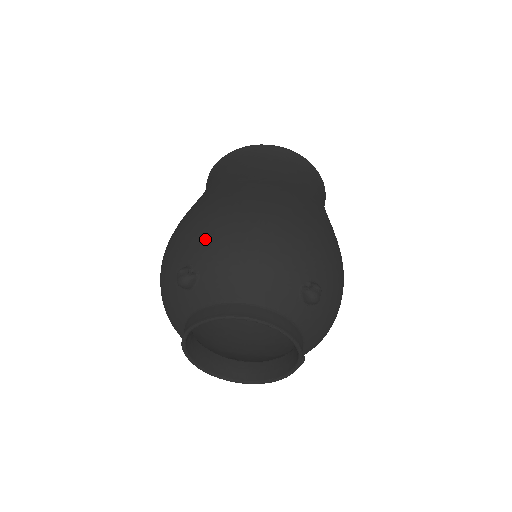
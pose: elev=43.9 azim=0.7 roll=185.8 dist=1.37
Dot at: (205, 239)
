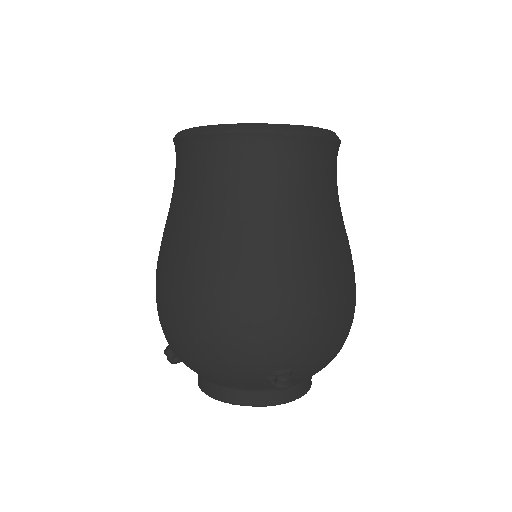
Dot at: (316, 348)
